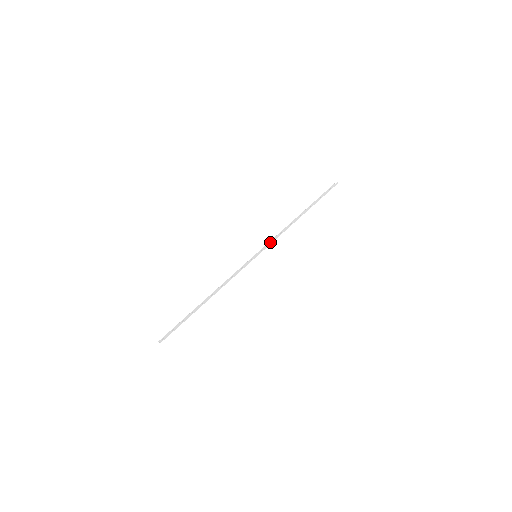
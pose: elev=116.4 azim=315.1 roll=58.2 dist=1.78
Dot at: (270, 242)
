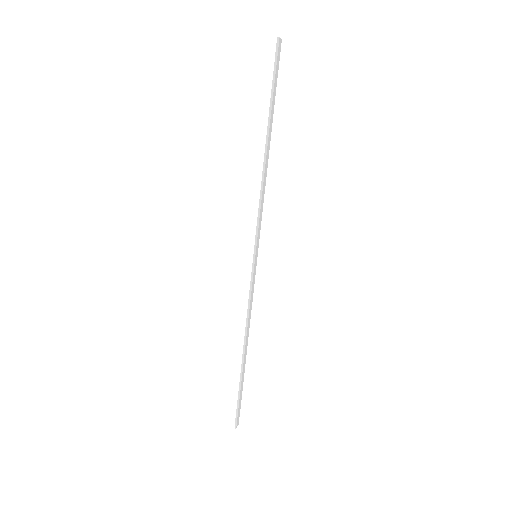
Dot at: occluded
